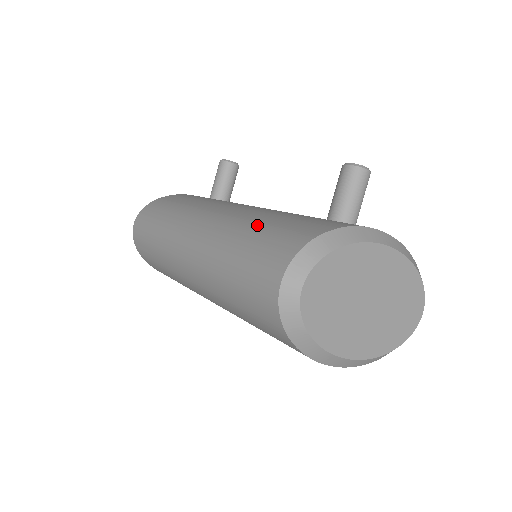
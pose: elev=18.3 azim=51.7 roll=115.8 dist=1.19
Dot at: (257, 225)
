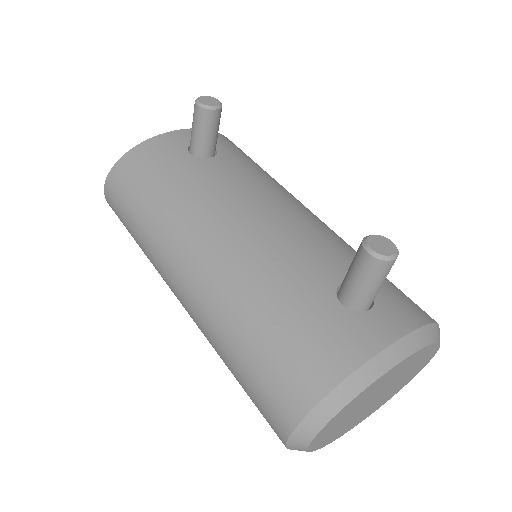
Dot at: (257, 322)
